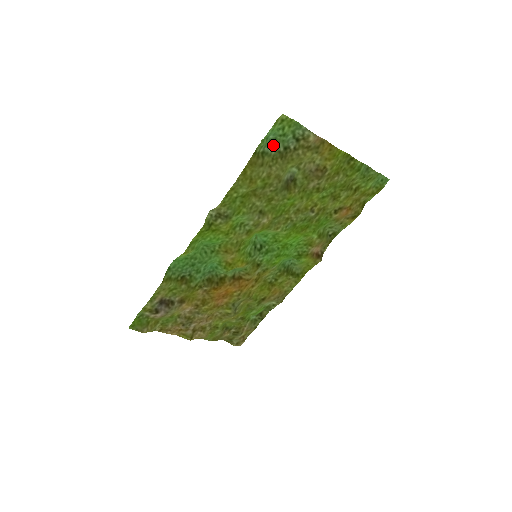
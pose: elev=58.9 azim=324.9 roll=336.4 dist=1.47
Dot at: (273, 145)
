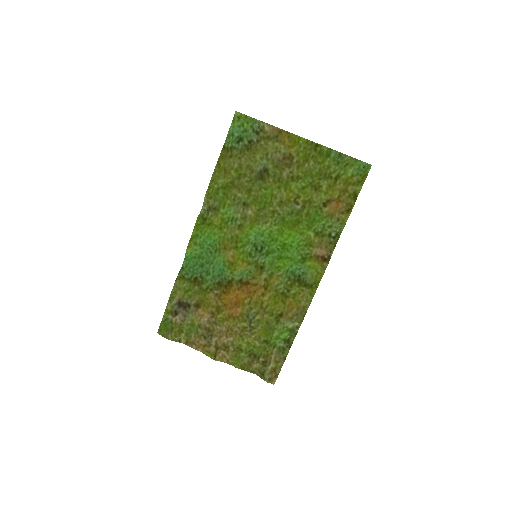
Dot at: (239, 141)
